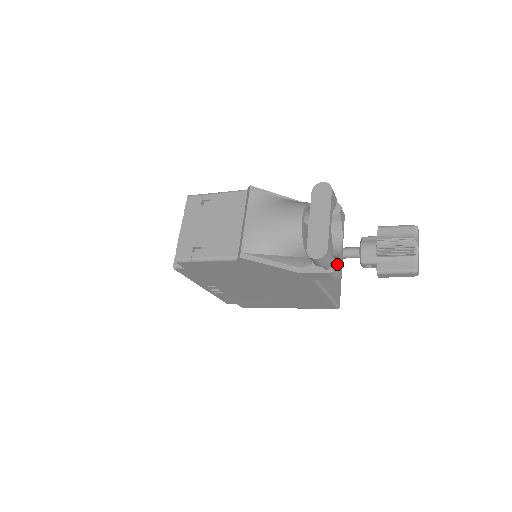
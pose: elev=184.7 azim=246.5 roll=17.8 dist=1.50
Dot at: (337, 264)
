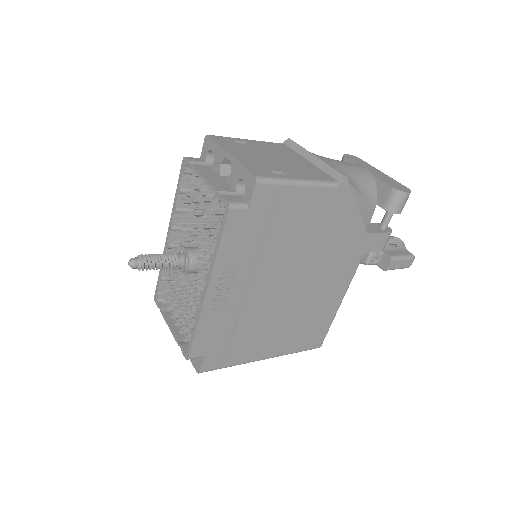
Dot at: (388, 227)
